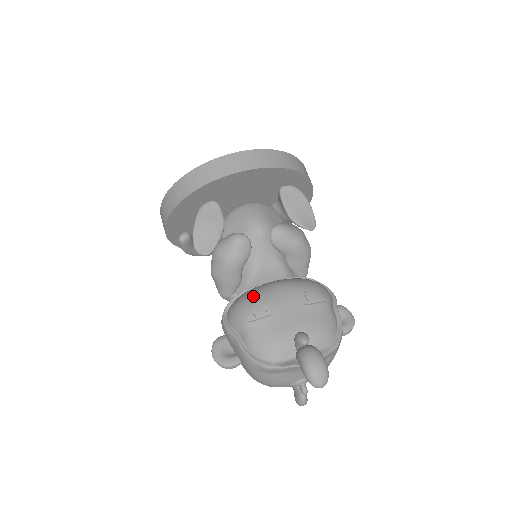
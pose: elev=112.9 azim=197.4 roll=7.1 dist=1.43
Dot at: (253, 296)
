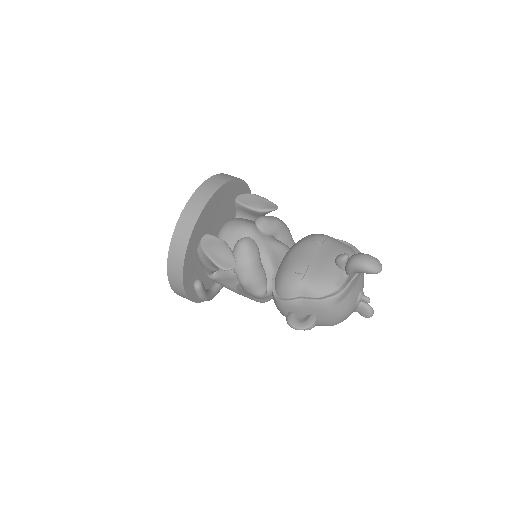
Dot at: (286, 267)
